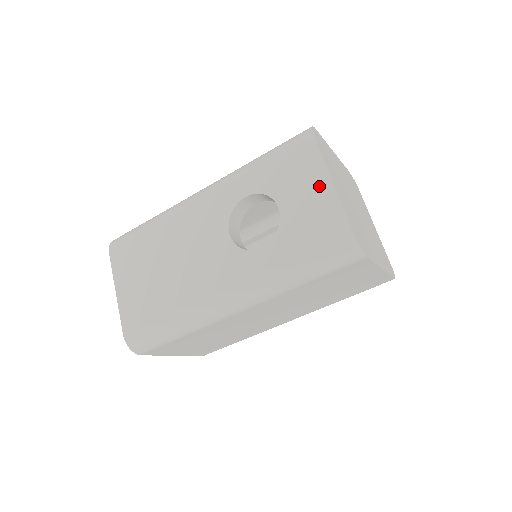
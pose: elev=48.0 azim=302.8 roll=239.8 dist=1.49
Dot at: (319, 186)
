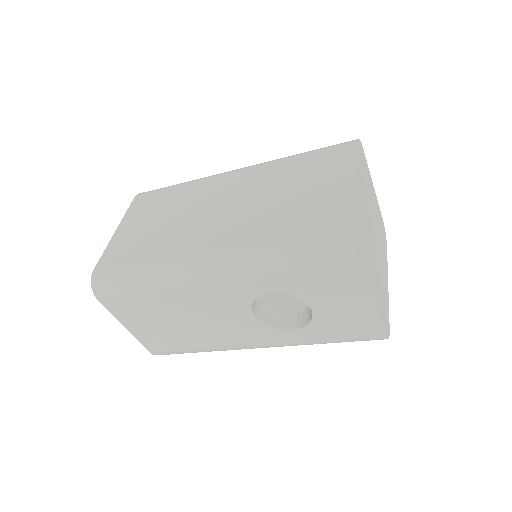
Dot at: (359, 303)
